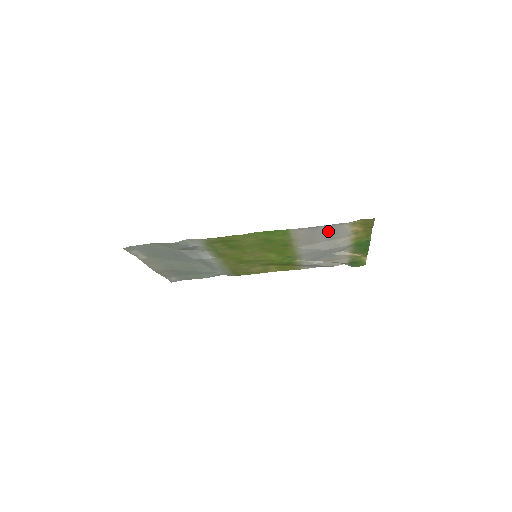
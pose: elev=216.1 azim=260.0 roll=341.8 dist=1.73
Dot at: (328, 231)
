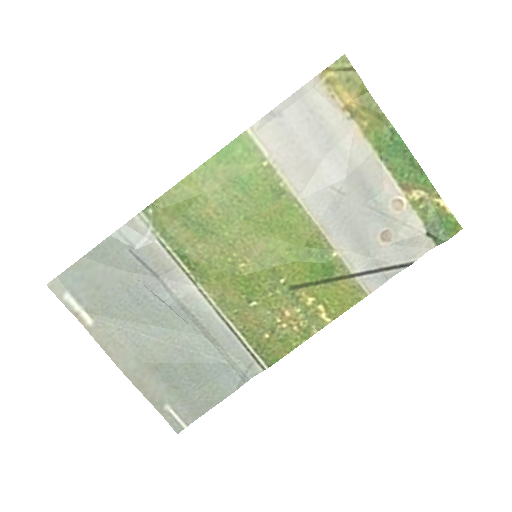
Dot at: (306, 120)
